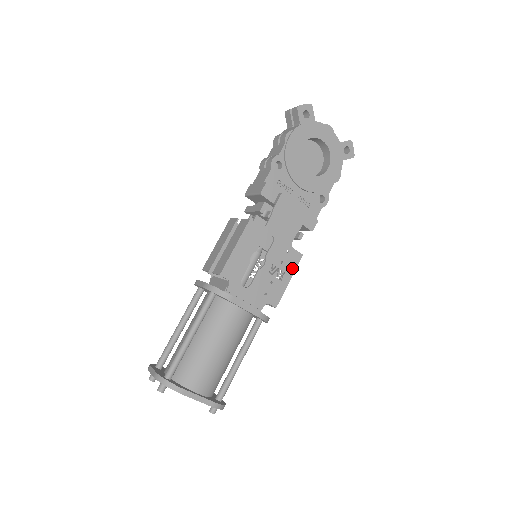
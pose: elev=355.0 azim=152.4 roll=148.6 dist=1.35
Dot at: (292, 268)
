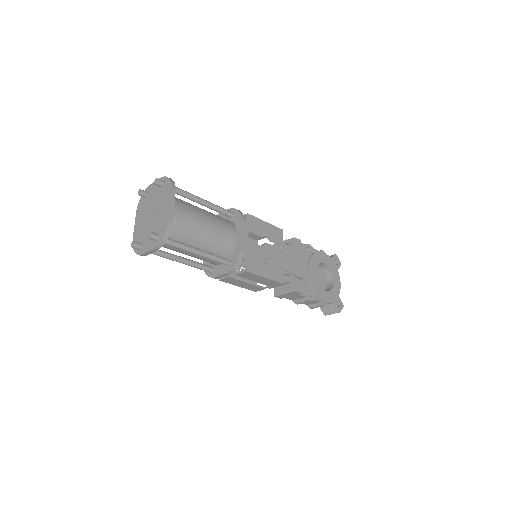
Dot at: (273, 277)
